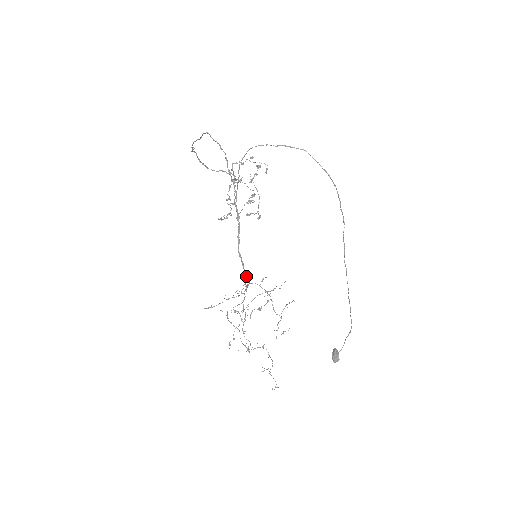
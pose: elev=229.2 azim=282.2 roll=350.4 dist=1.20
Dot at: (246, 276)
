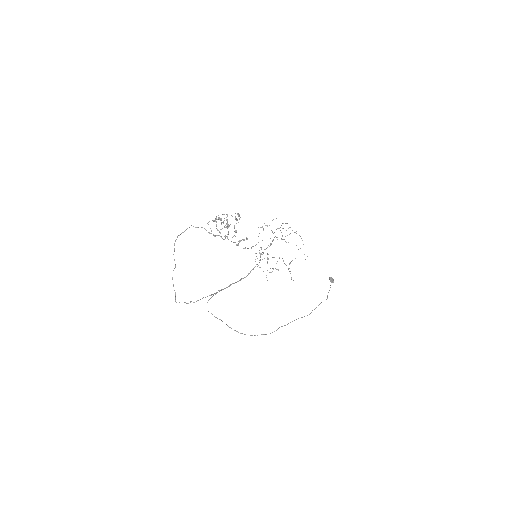
Dot at: occluded
